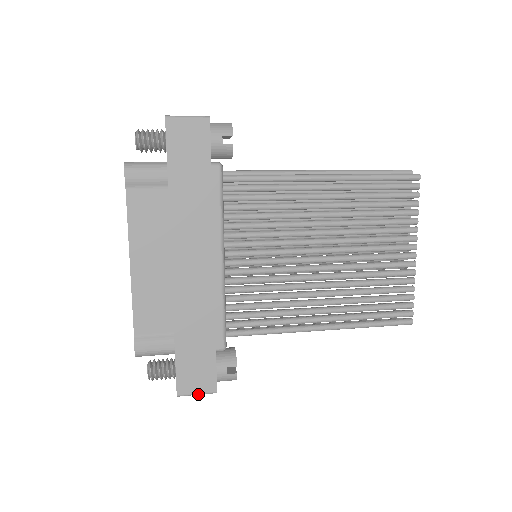
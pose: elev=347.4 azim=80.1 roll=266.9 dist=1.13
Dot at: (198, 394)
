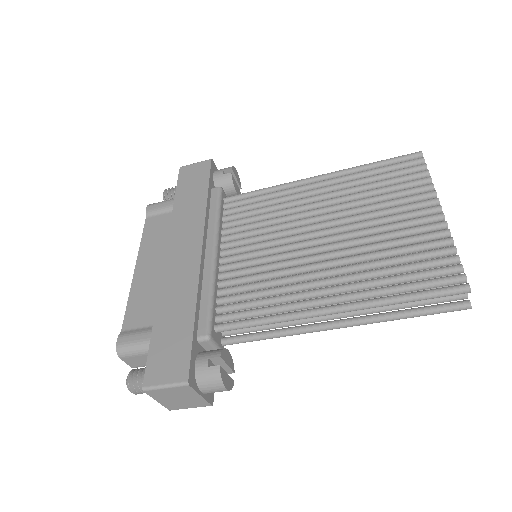
Dot at: (166, 385)
